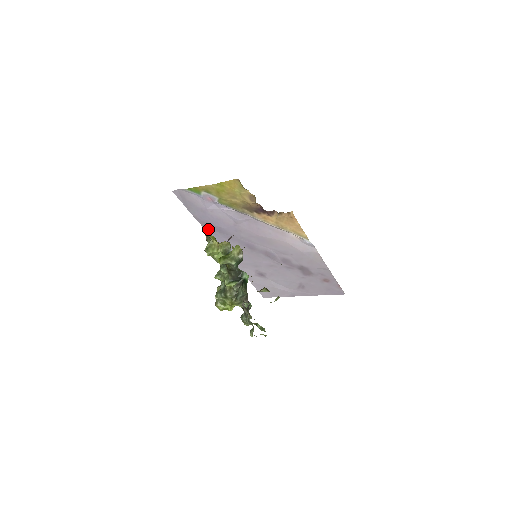
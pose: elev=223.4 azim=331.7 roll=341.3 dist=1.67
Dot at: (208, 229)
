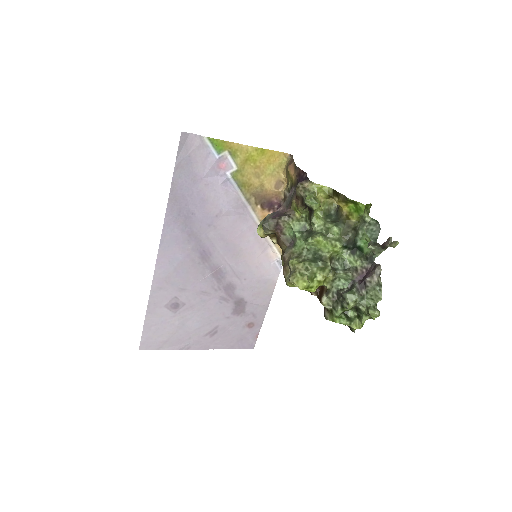
Dot at: (171, 210)
